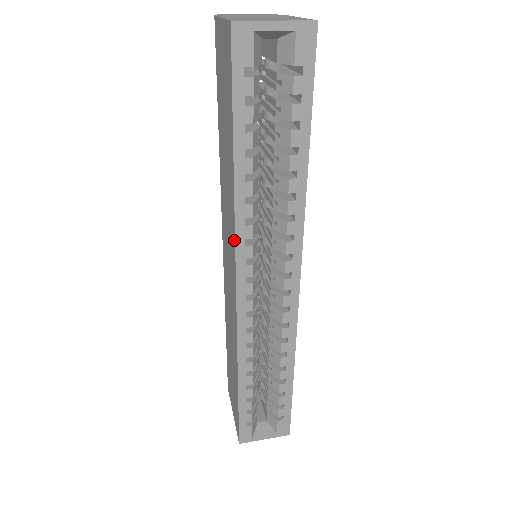
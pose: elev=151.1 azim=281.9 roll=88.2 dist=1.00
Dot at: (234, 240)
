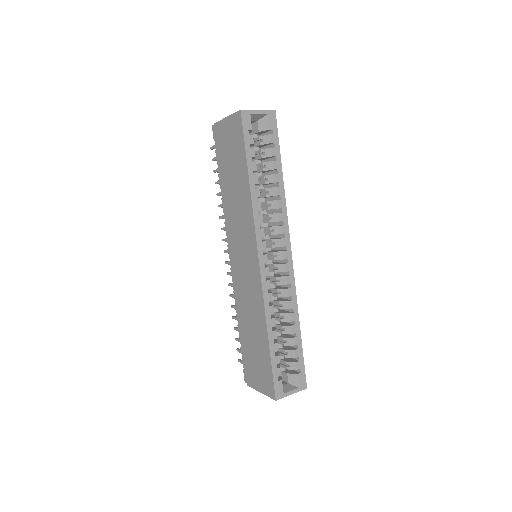
Dot at: (253, 226)
